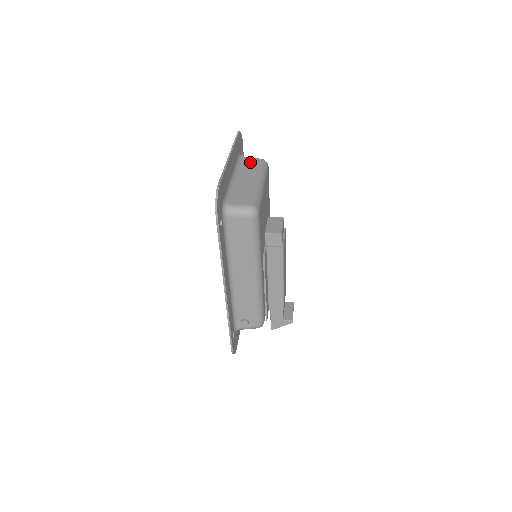
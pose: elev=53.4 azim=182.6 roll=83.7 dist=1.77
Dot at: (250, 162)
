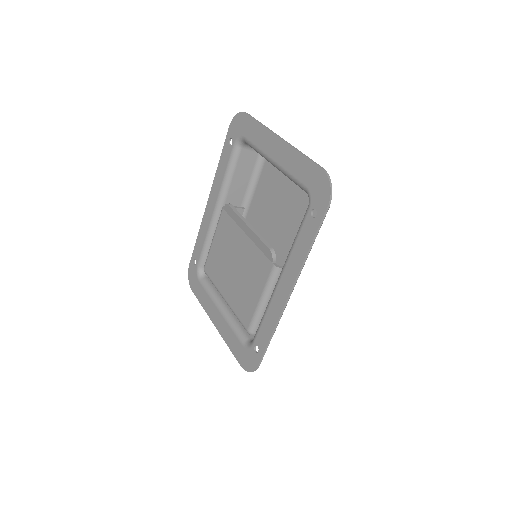
Dot at: occluded
